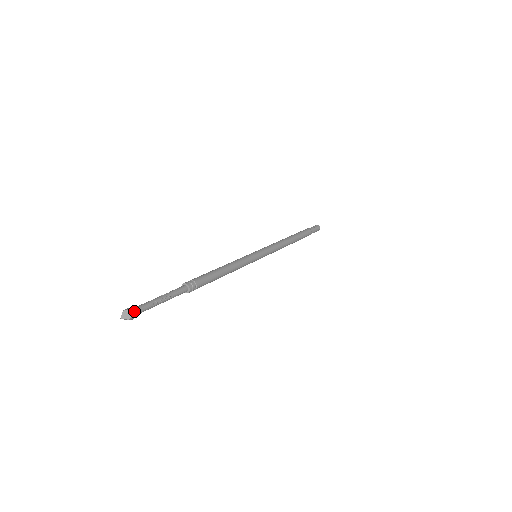
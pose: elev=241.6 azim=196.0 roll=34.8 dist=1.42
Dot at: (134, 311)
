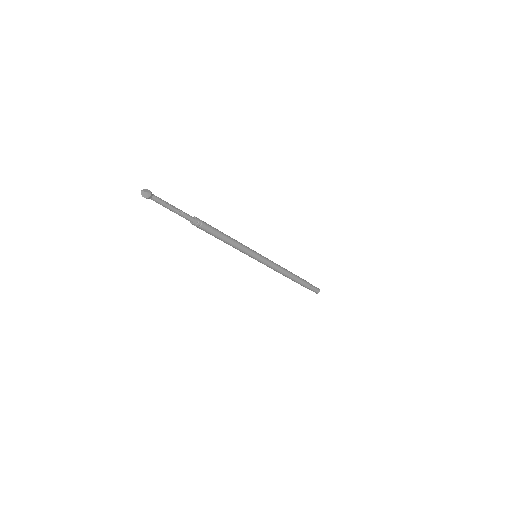
Dot at: occluded
